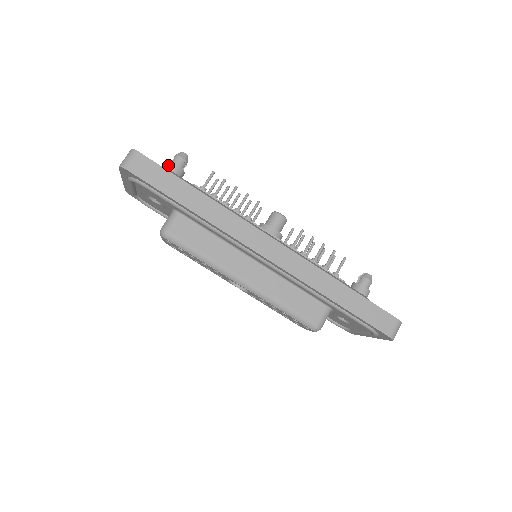
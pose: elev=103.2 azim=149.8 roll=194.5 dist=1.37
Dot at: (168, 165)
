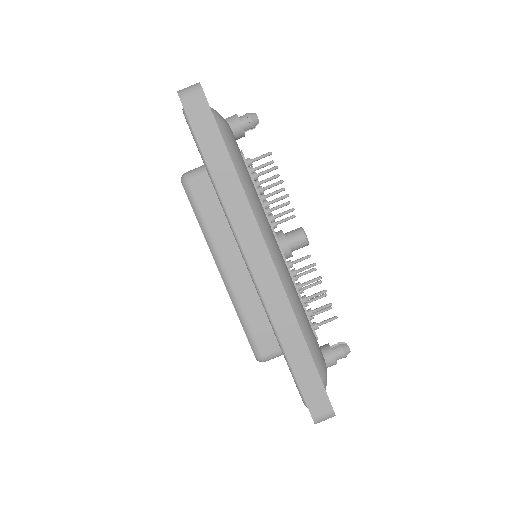
Dot at: (233, 118)
